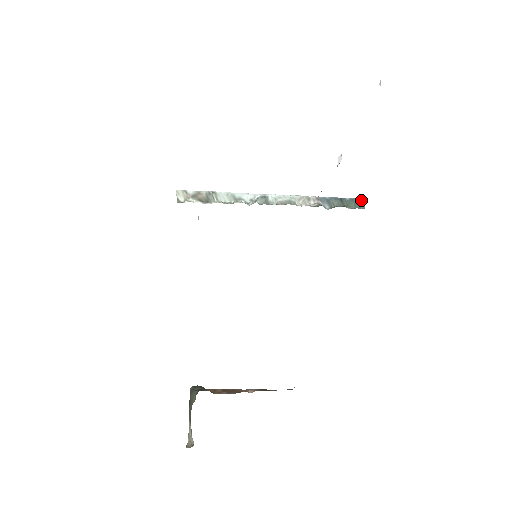
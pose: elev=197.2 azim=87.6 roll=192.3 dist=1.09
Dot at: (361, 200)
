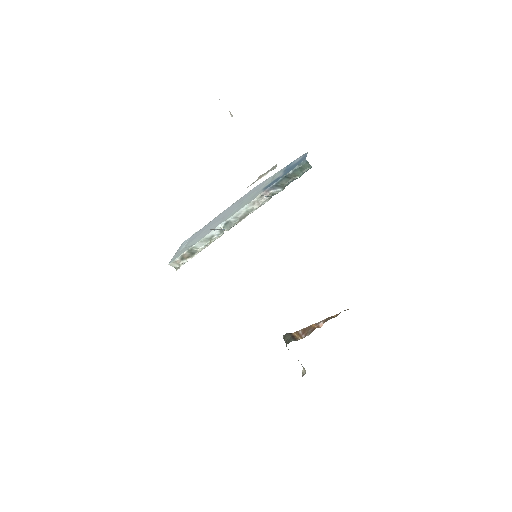
Dot at: (303, 163)
